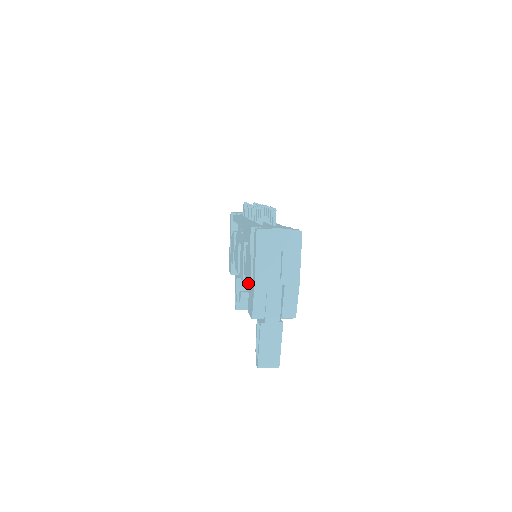
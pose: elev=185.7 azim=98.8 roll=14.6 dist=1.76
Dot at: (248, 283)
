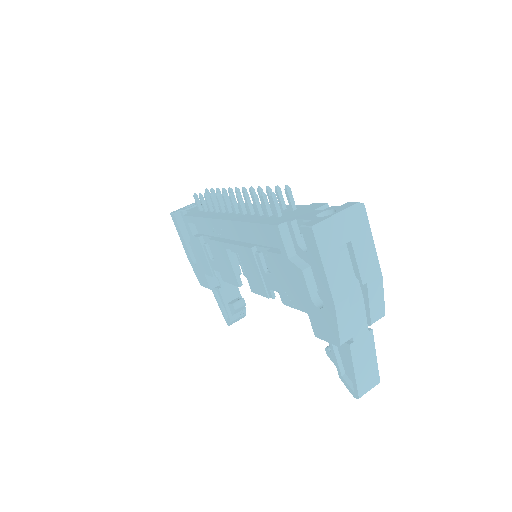
Dot at: (300, 301)
